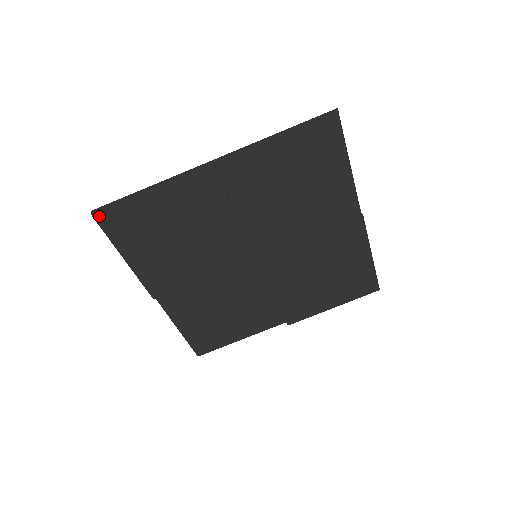
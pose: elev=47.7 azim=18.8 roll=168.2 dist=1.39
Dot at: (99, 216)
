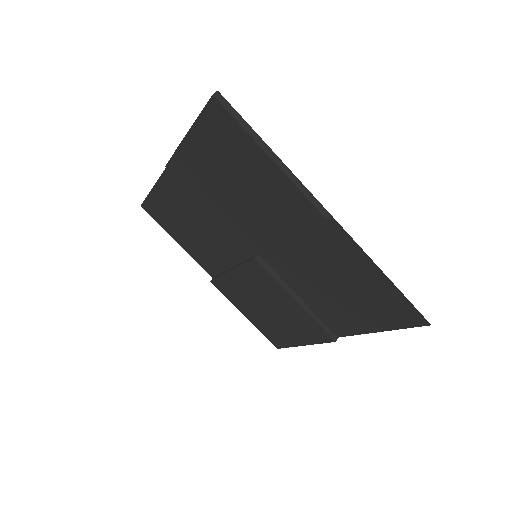
Dot at: (215, 104)
